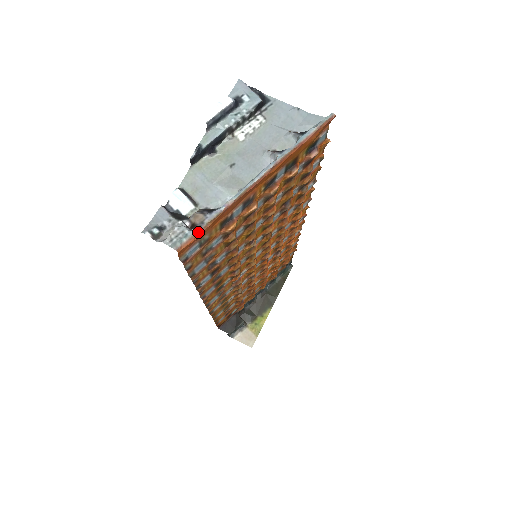
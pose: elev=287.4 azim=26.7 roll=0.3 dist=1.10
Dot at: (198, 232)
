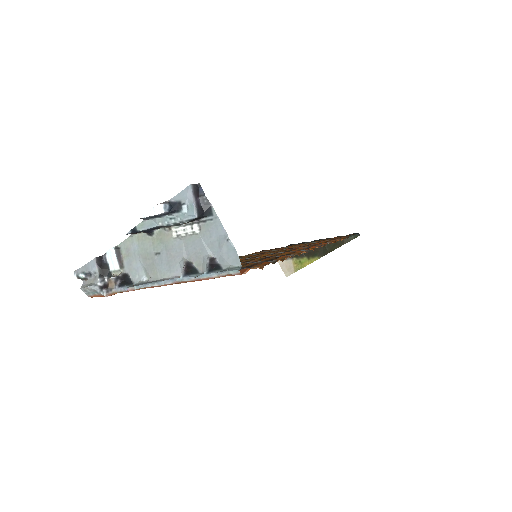
Dot at: (104, 295)
